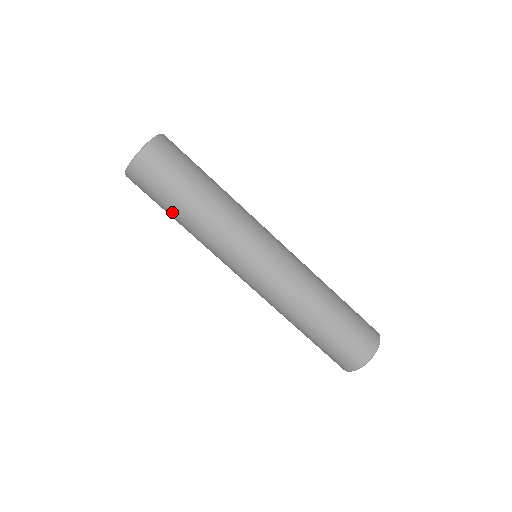
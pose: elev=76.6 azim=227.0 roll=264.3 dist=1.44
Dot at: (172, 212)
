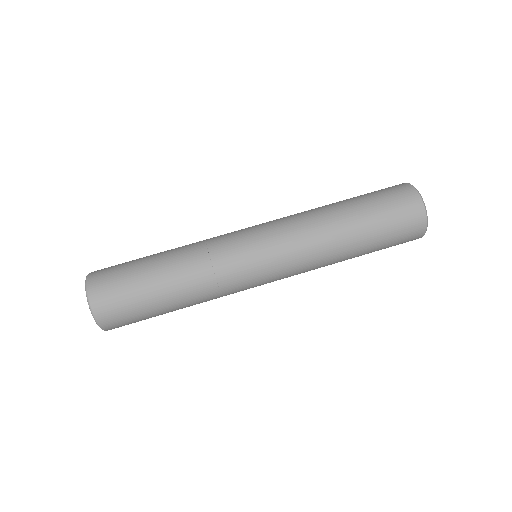
Dot at: (153, 276)
